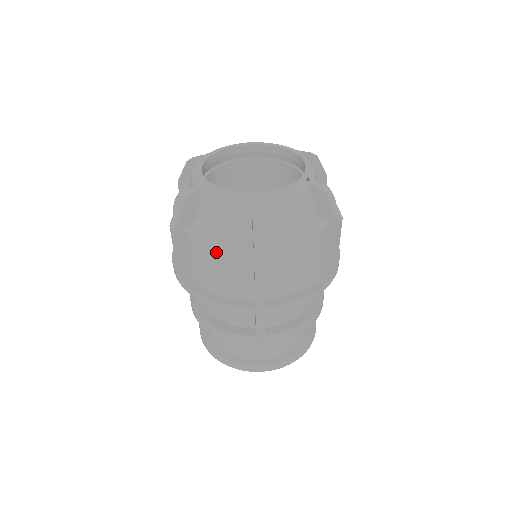
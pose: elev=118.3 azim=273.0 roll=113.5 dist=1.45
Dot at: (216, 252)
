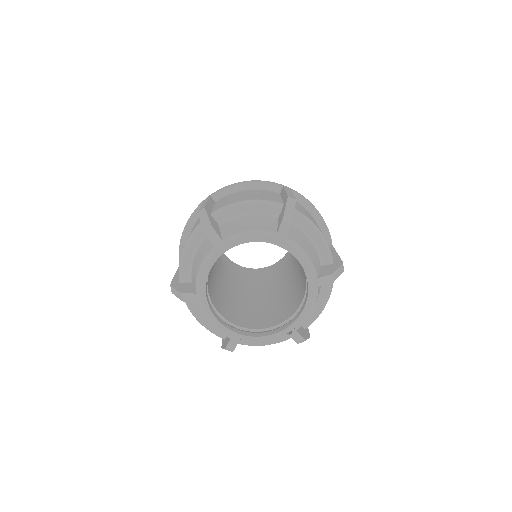
Dot at: occluded
